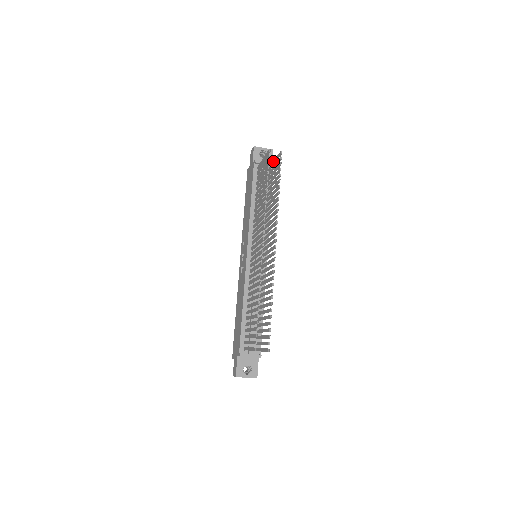
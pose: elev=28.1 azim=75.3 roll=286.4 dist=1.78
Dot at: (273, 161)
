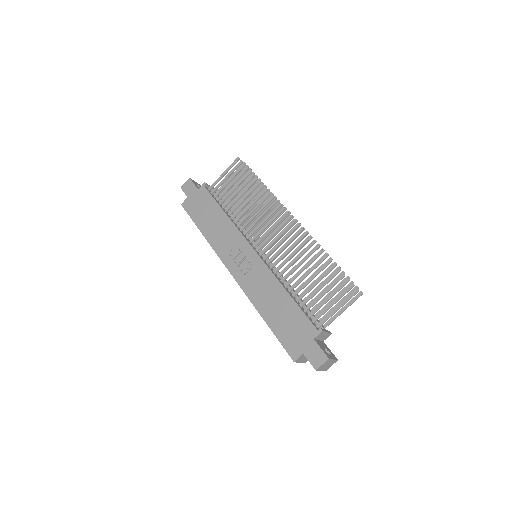
Dot at: (227, 179)
